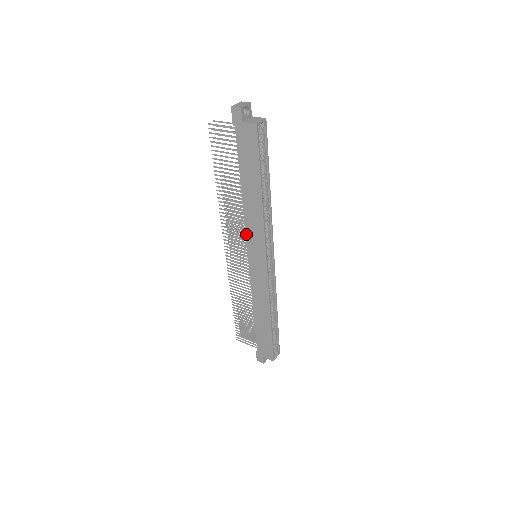
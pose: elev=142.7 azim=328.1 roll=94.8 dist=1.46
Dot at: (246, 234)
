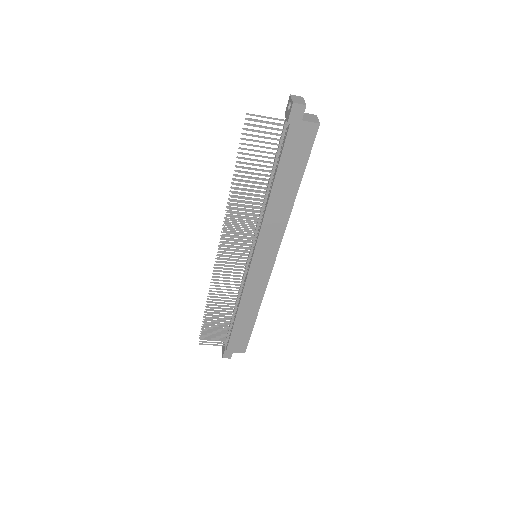
Dot at: (259, 236)
